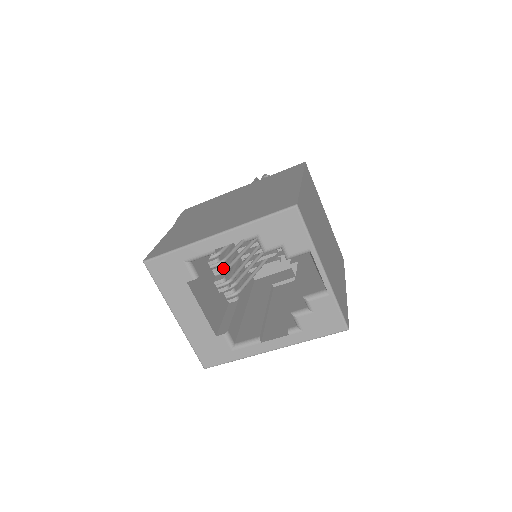
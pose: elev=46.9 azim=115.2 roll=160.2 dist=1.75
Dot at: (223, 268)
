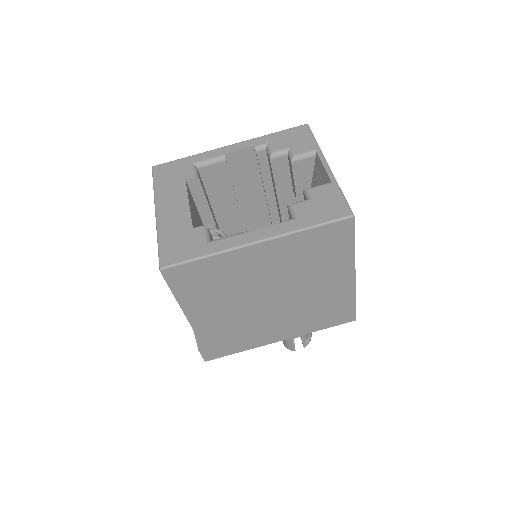
Dot at: occluded
